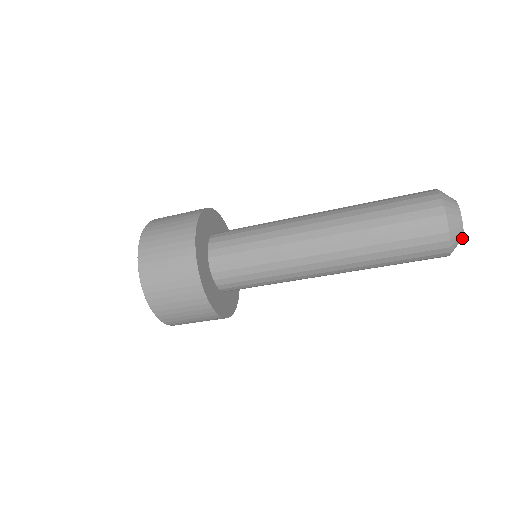
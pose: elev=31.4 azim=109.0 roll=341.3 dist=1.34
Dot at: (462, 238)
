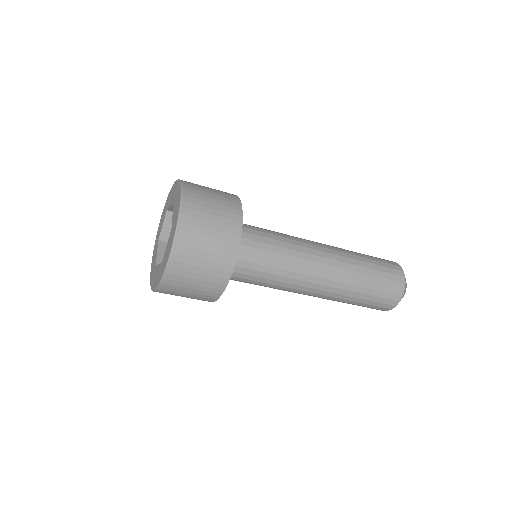
Dot at: occluded
